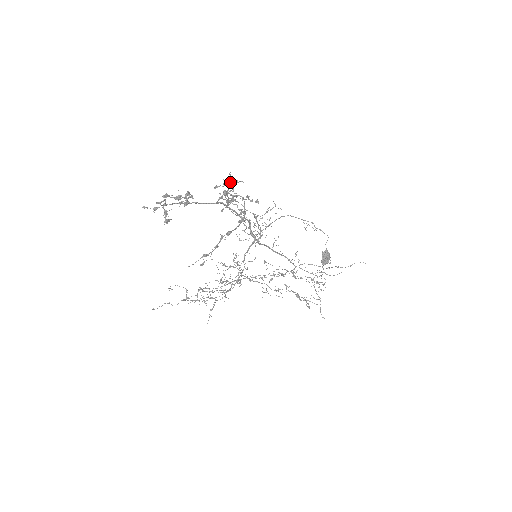
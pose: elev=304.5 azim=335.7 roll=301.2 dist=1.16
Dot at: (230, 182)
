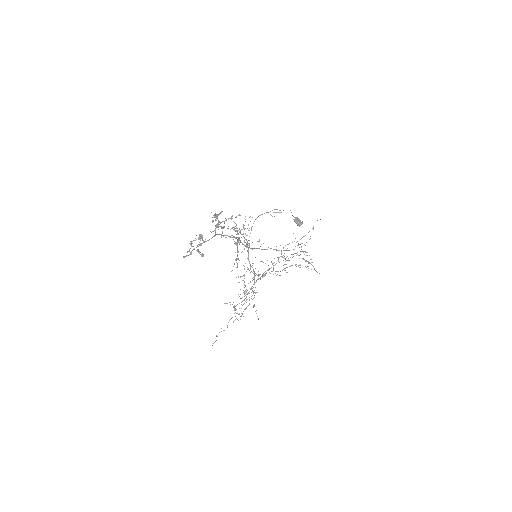
Dot at: (216, 216)
